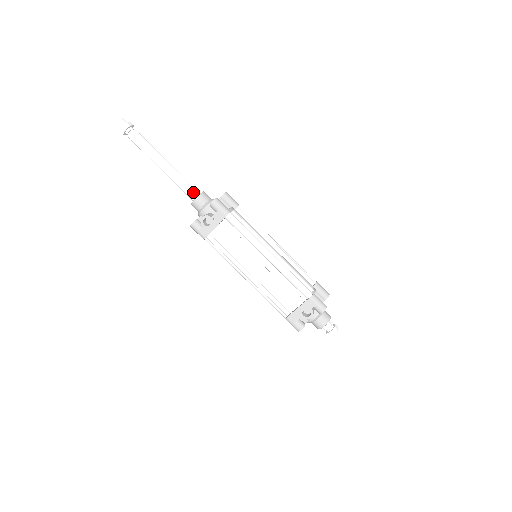
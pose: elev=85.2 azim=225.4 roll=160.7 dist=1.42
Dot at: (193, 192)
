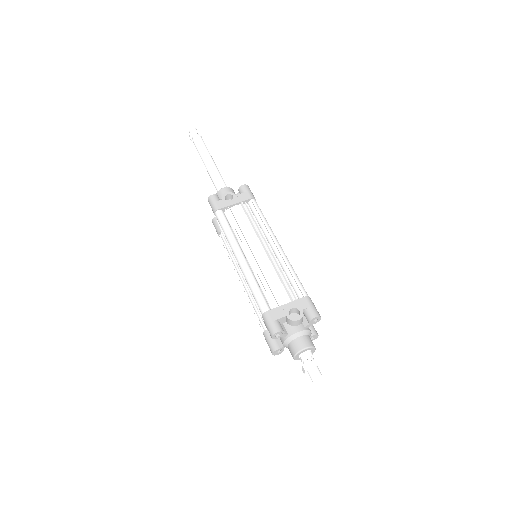
Dot at: (225, 186)
